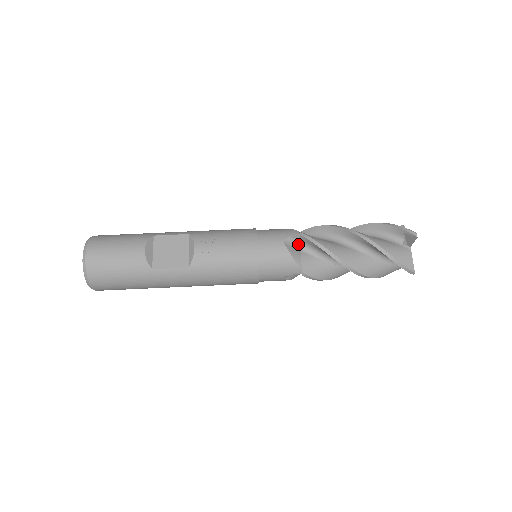
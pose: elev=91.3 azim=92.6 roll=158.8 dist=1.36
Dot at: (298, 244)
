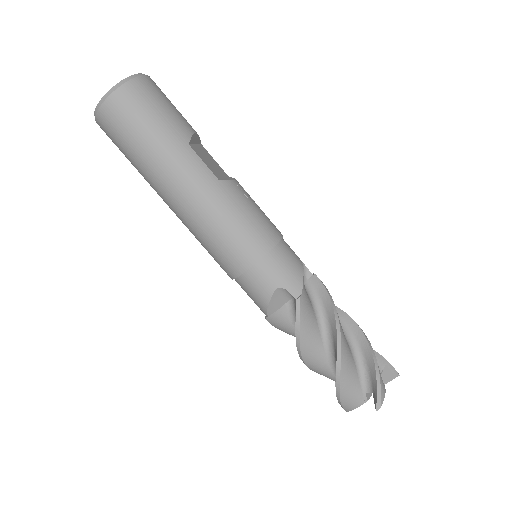
Dot at: (304, 281)
